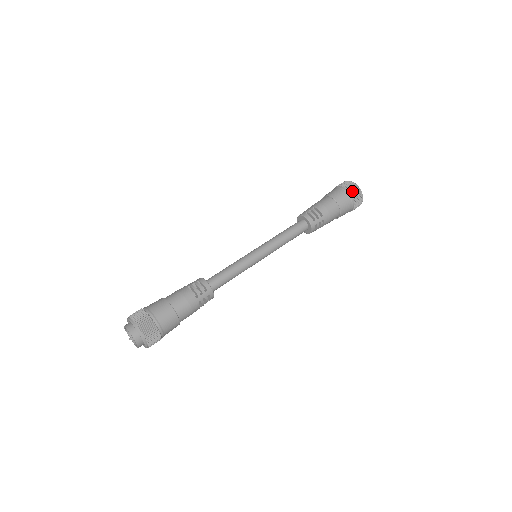
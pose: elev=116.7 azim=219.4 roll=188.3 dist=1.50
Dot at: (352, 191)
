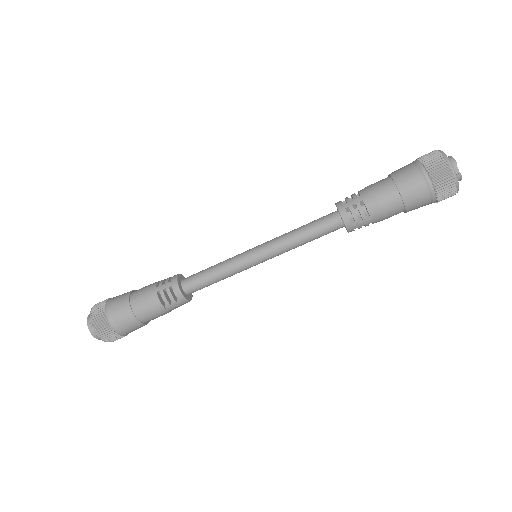
Dot at: (439, 186)
